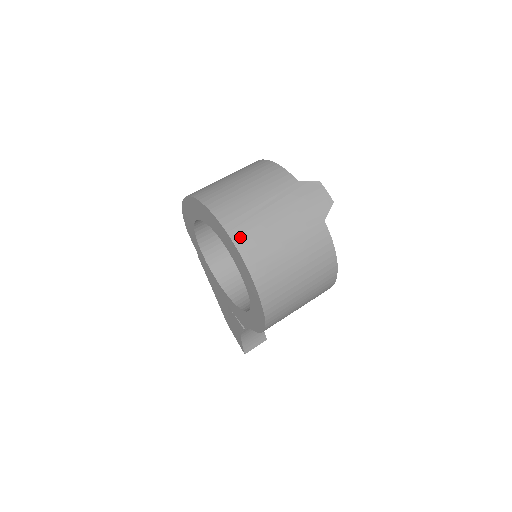
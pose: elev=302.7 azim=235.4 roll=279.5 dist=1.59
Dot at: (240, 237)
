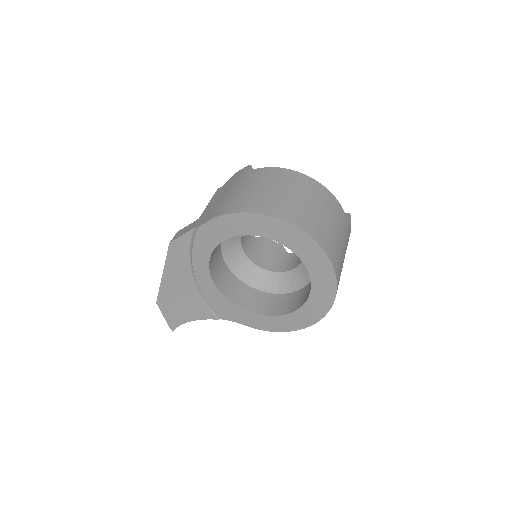
Dot at: (338, 275)
